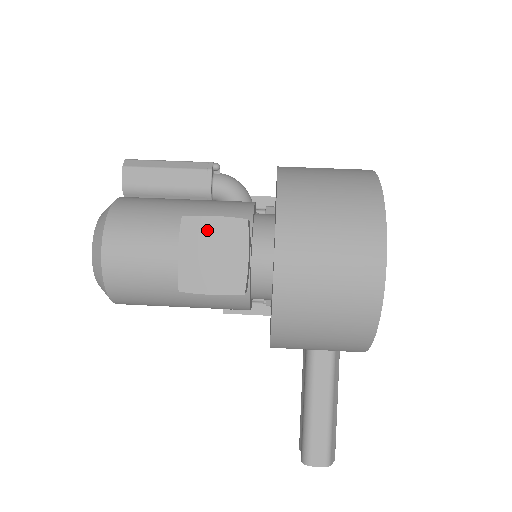
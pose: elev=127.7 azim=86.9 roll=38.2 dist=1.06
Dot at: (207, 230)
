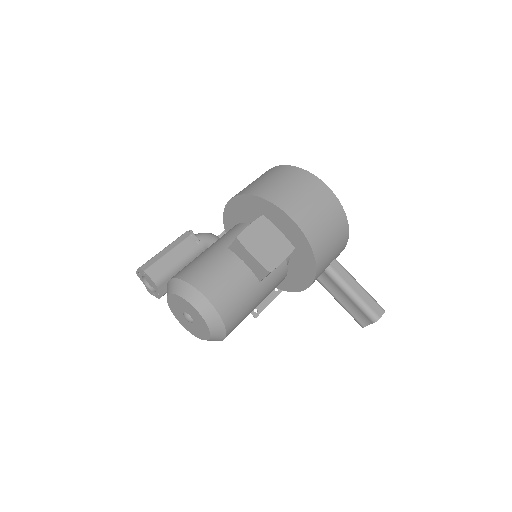
Dot at: (253, 234)
